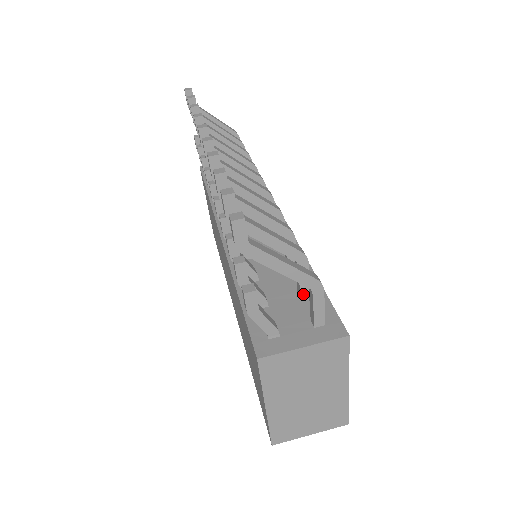
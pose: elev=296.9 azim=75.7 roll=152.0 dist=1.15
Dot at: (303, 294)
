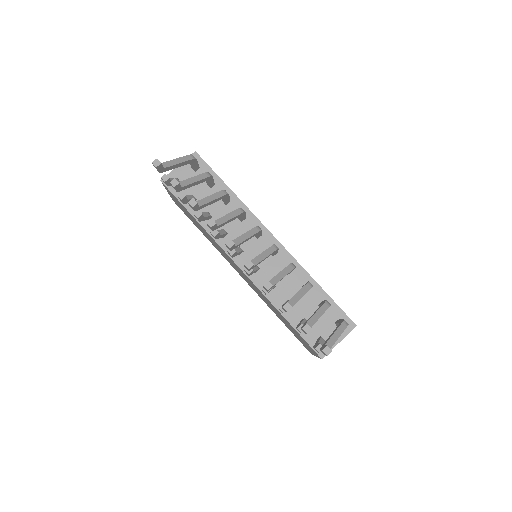
Dot at: occluded
